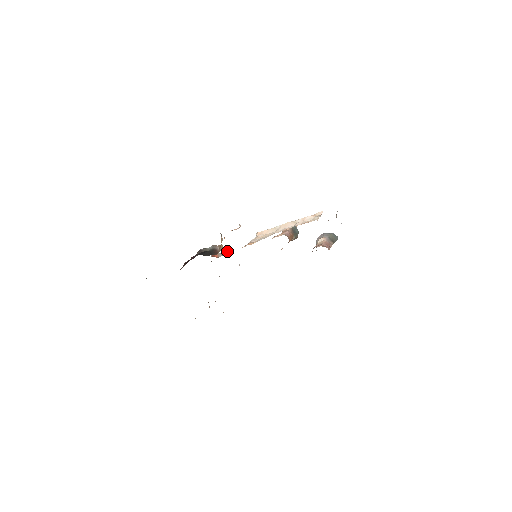
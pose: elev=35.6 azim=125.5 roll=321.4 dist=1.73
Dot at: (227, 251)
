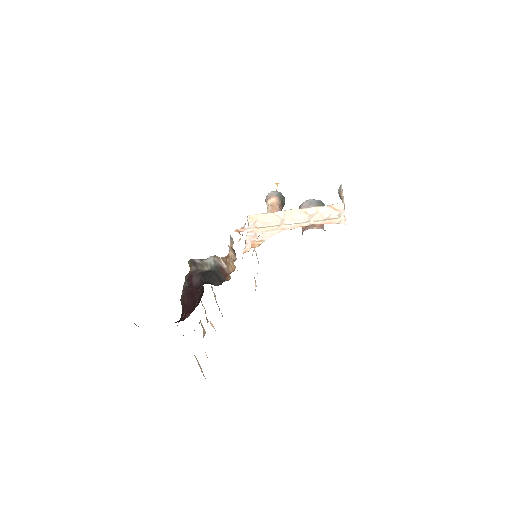
Dot at: occluded
